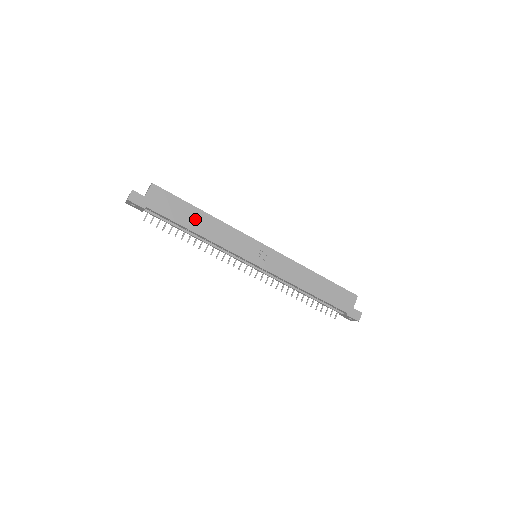
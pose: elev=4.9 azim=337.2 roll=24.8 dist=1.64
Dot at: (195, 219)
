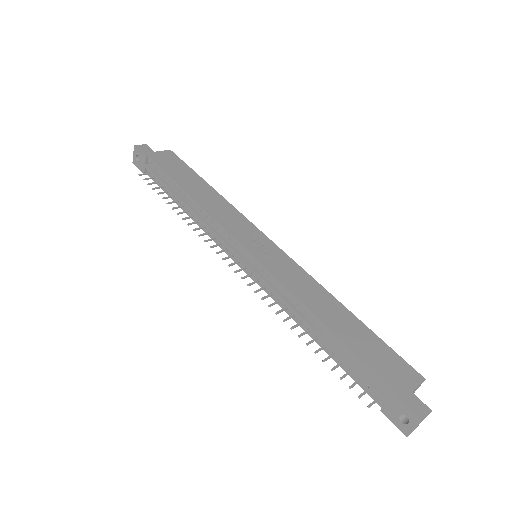
Dot at: (196, 186)
